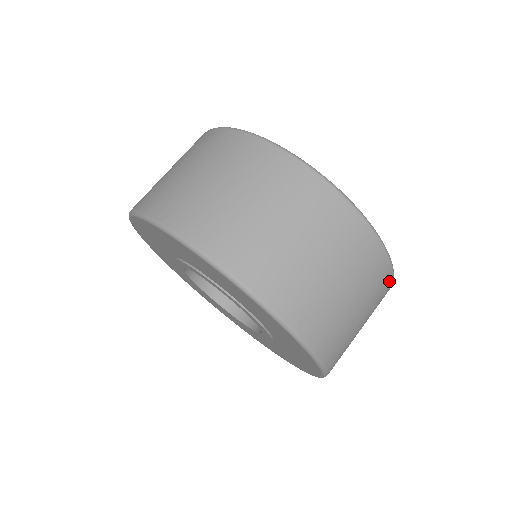
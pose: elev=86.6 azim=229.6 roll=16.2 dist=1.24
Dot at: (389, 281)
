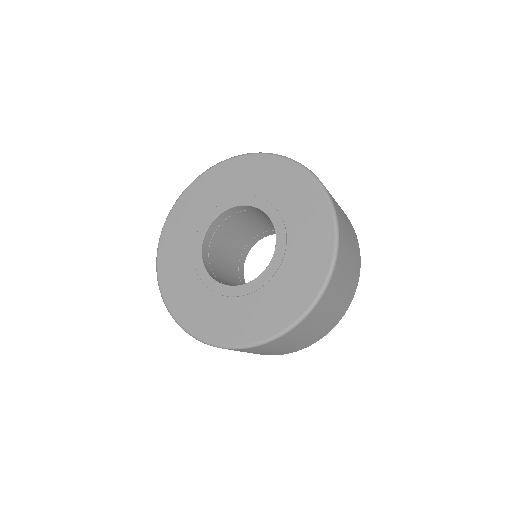
Dot at: (349, 304)
